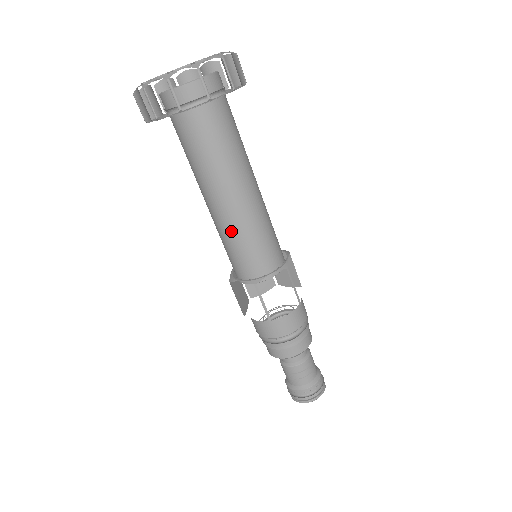
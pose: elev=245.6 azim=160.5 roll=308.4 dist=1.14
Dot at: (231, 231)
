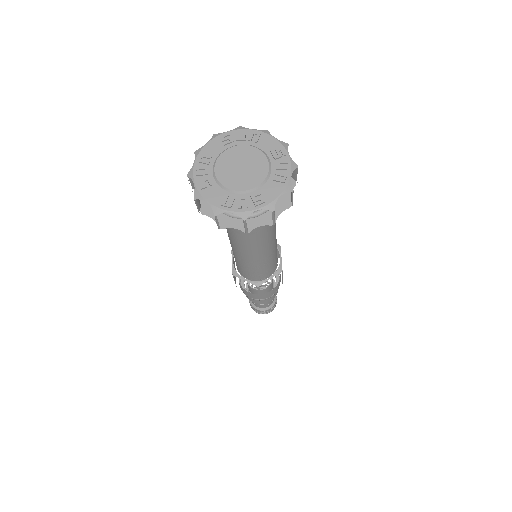
Dot at: (232, 249)
